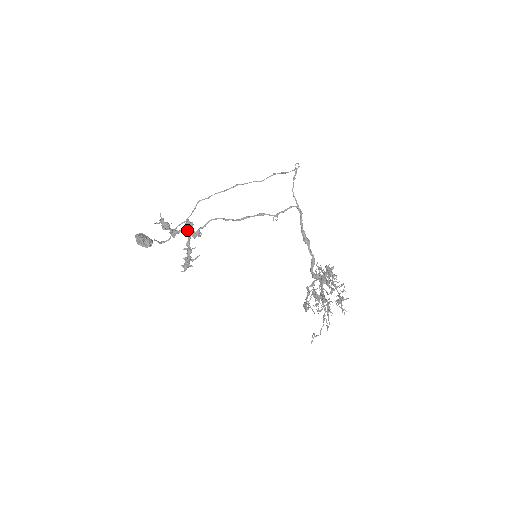
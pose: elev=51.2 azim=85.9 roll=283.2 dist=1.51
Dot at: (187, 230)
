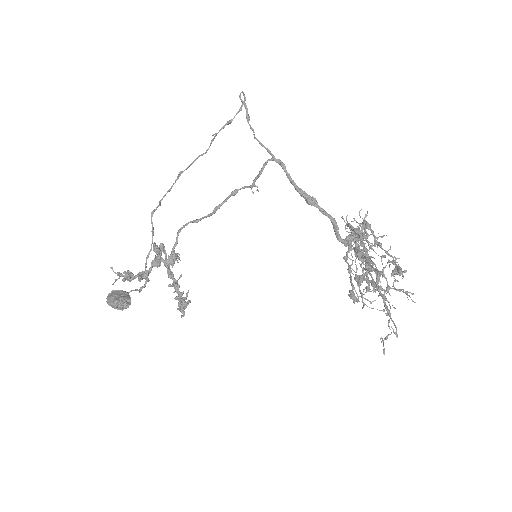
Dot at: (158, 261)
